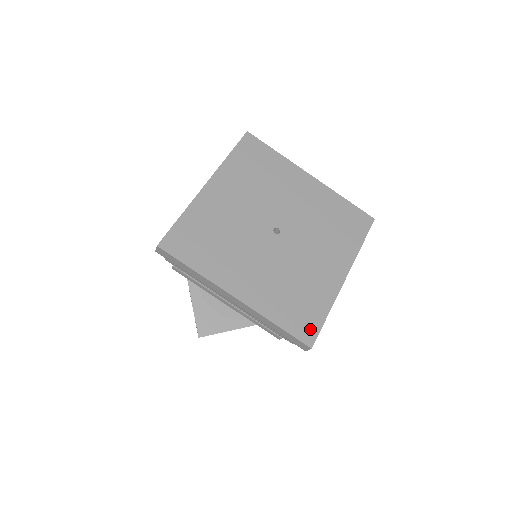
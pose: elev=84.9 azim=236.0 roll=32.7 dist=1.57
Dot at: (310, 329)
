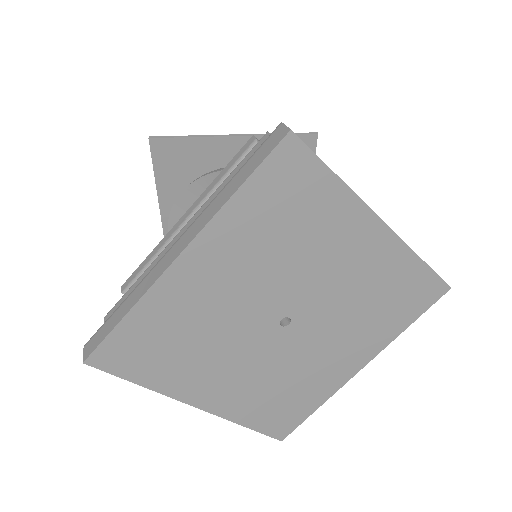
Dot at: (287, 425)
